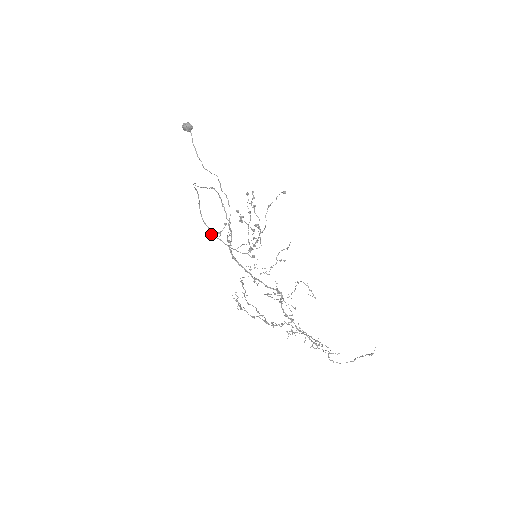
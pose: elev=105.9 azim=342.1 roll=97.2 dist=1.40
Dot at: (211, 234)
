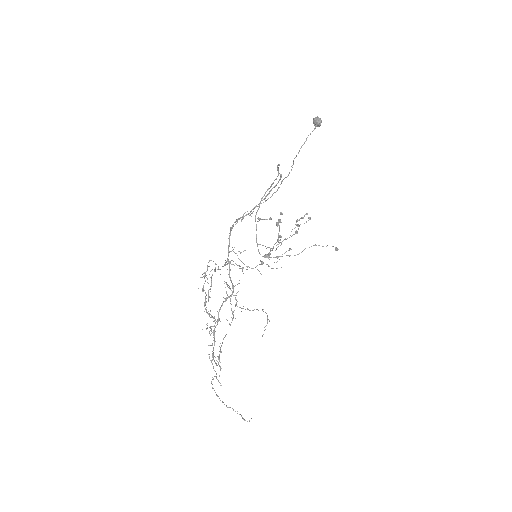
Dot at: (255, 215)
